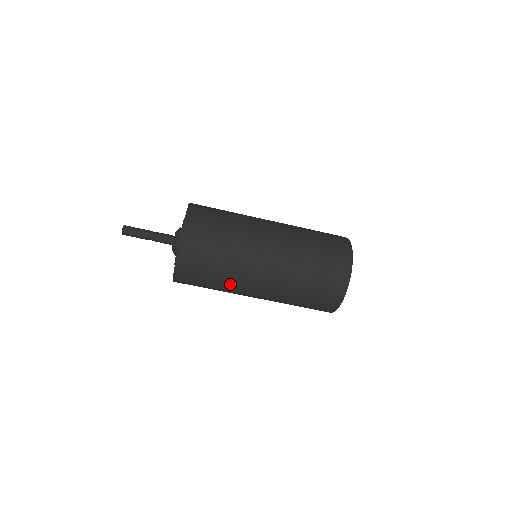
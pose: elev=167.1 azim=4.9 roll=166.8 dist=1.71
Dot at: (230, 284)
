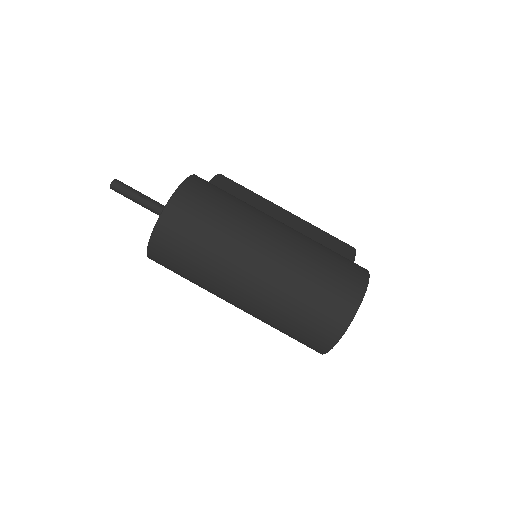
Dot at: (205, 288)
